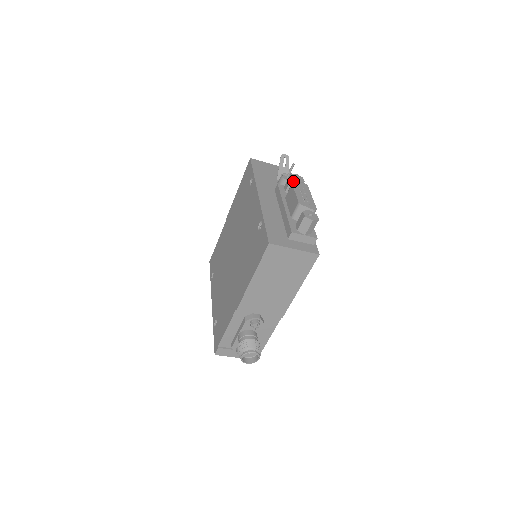
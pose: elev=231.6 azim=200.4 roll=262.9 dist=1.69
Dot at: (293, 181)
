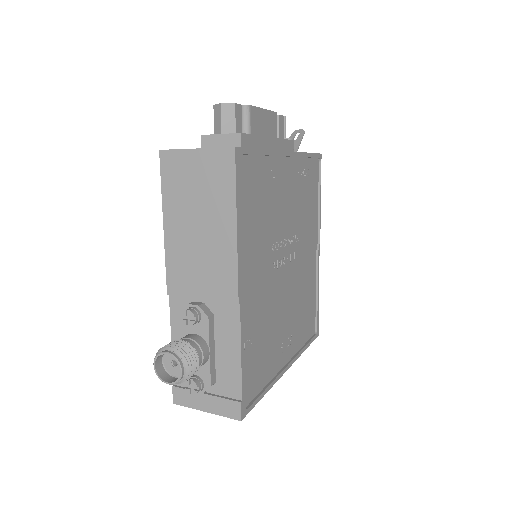
Dot at: occluded
